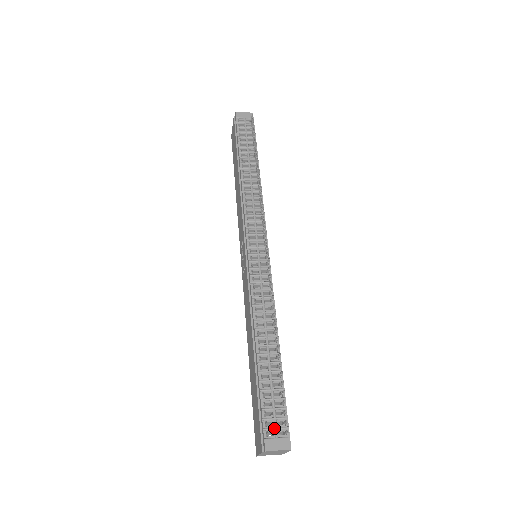
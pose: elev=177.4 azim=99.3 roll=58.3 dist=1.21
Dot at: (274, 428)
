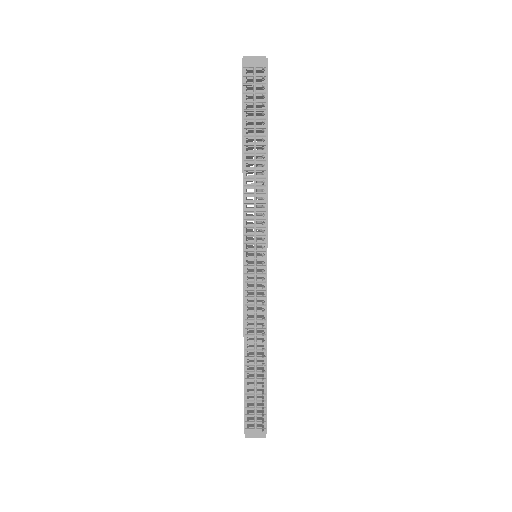
Dot at: (254, 422)
